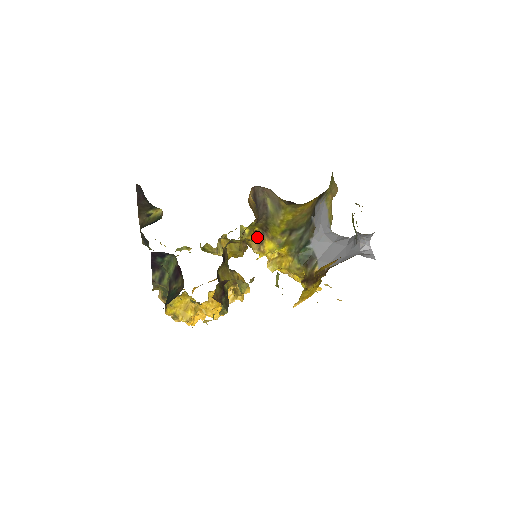
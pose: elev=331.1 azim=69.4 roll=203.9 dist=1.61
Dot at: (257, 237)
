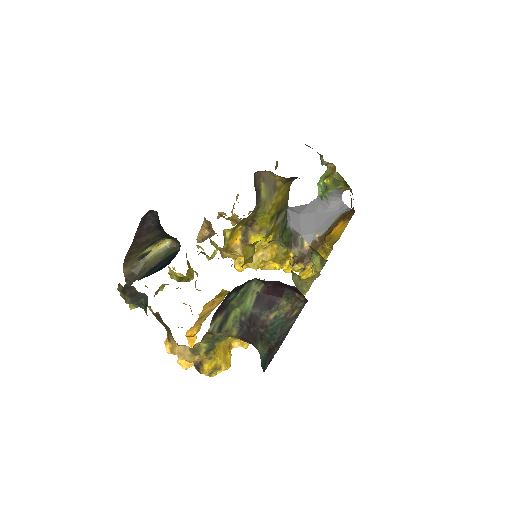
Dot at: (240, 237)
